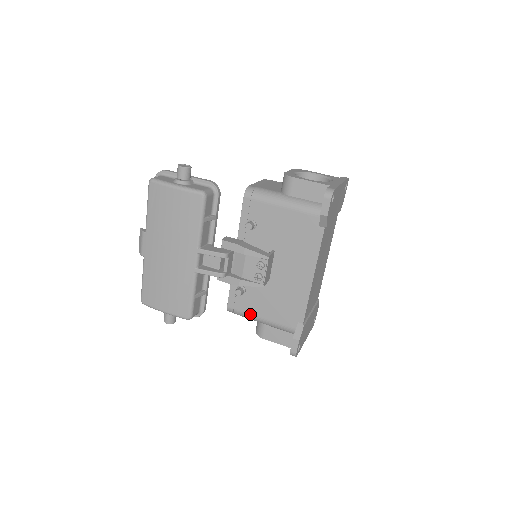
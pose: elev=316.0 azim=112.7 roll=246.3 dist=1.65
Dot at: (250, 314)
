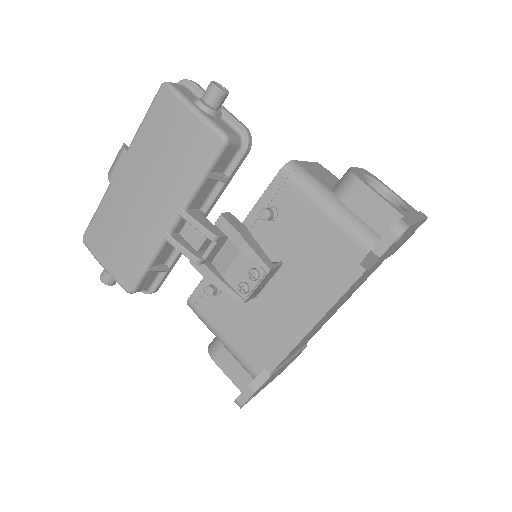
Dot at: (211, 324)
